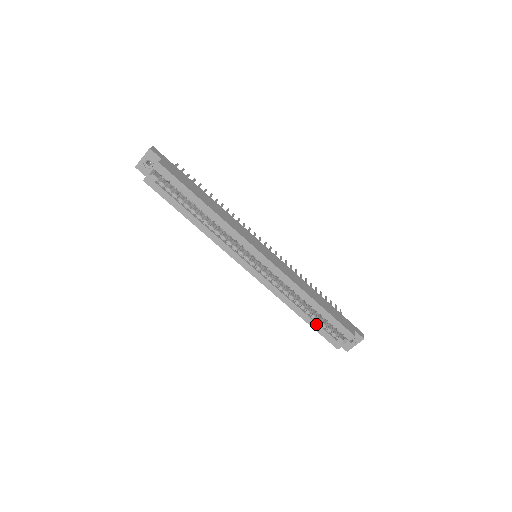
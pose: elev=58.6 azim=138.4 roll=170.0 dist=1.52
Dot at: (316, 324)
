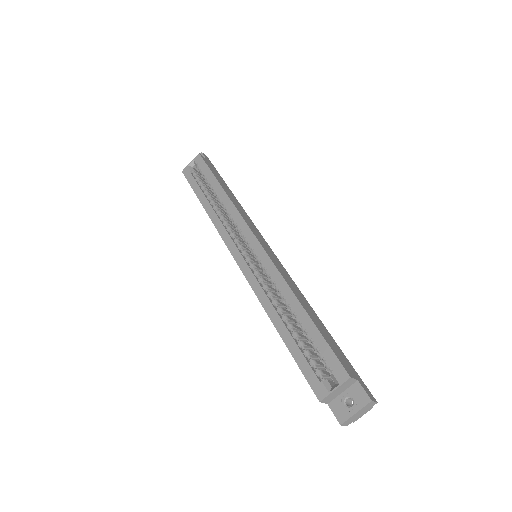
Dot at: (296, 347)
